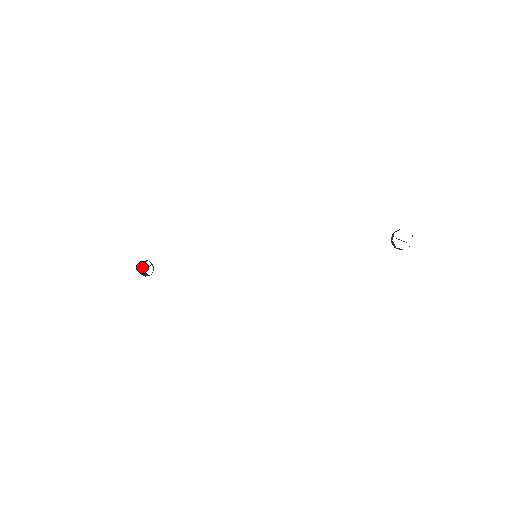
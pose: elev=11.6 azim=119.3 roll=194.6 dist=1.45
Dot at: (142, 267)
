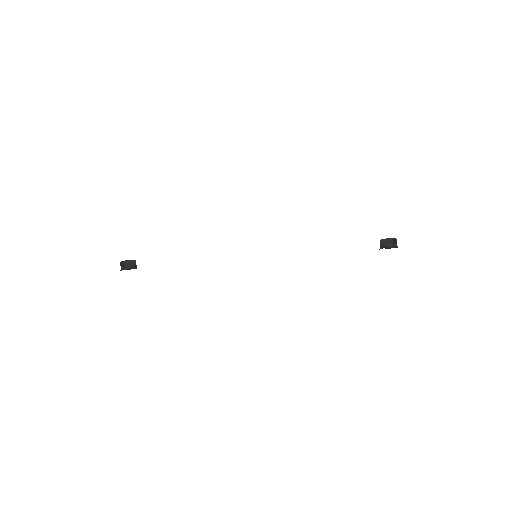
Dot at: (121, 266)
